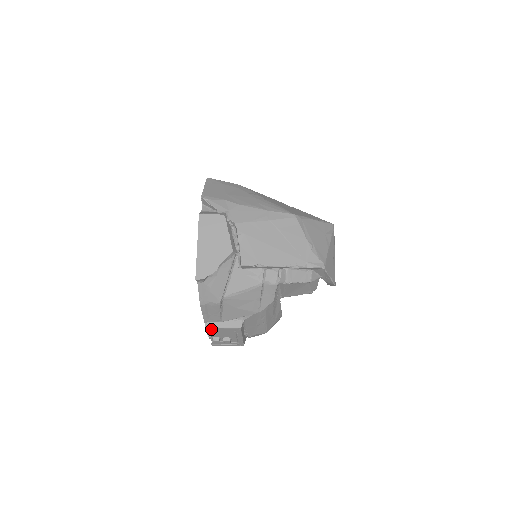
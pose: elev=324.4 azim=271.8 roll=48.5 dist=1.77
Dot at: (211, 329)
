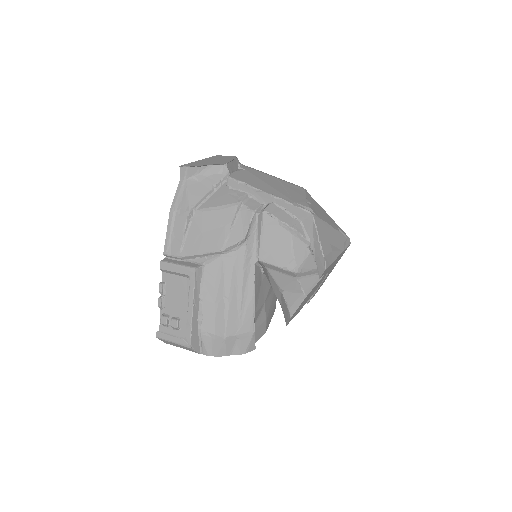
Dot at: (166, 269)
